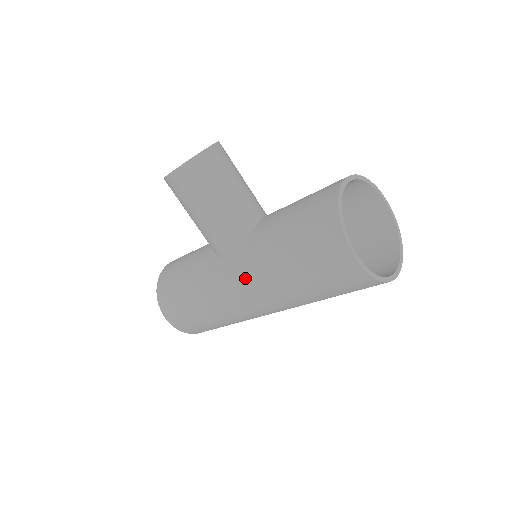
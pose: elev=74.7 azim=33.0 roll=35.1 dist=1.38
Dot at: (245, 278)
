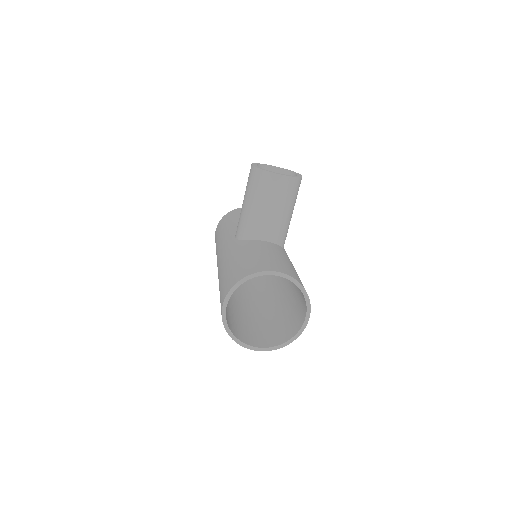
Dot at: (222, 255)
